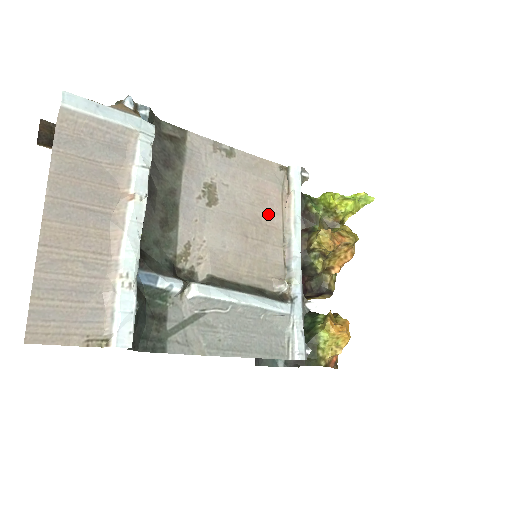
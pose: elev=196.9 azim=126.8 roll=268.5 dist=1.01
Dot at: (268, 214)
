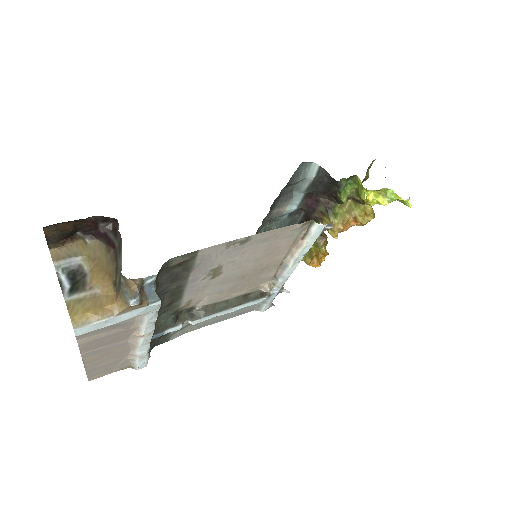
Dot at: (272, 258)
